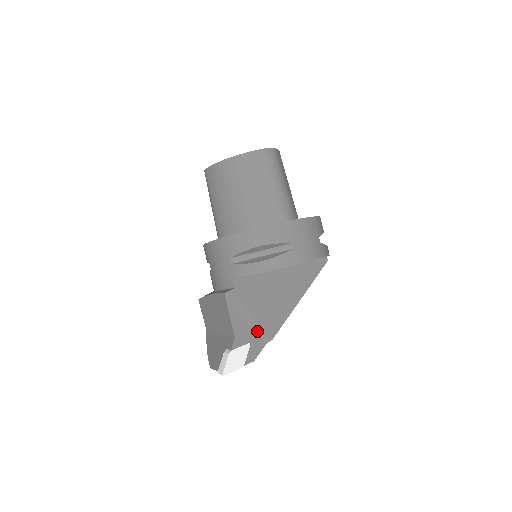
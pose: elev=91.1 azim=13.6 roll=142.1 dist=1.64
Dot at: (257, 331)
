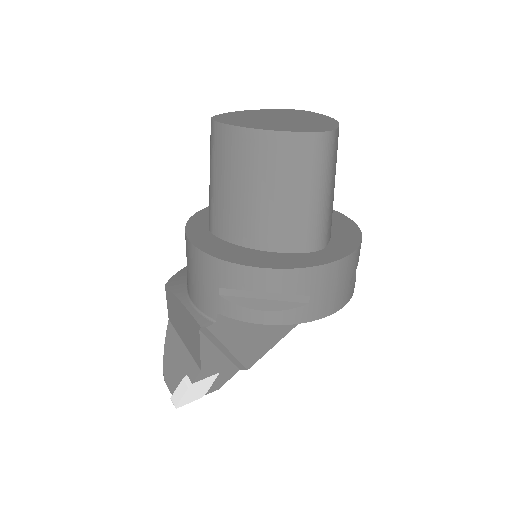
Dot at: (231, 360)
